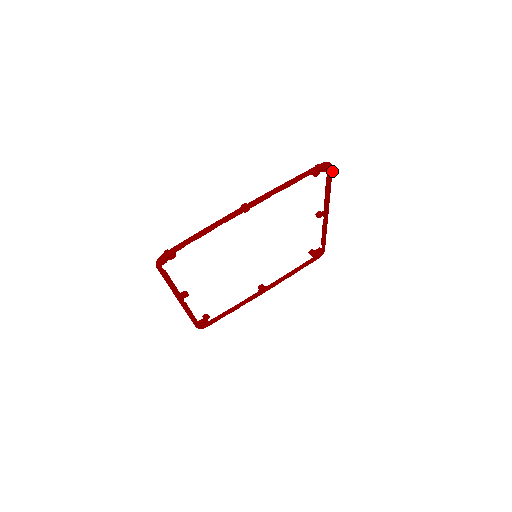
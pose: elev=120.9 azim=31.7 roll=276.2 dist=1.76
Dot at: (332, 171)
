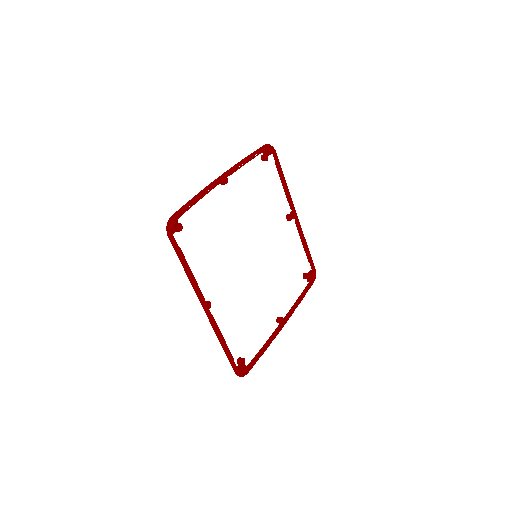
Dot at: (276, 154)
